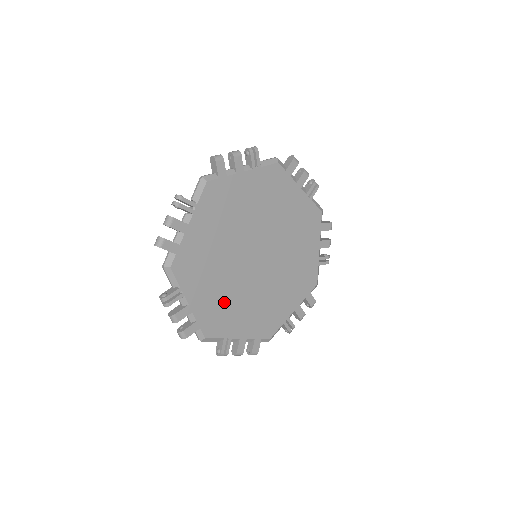
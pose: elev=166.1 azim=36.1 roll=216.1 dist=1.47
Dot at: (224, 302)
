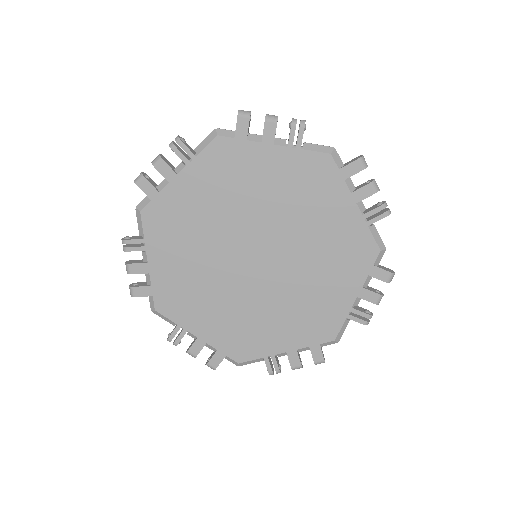
Dot at: (192, 285)
